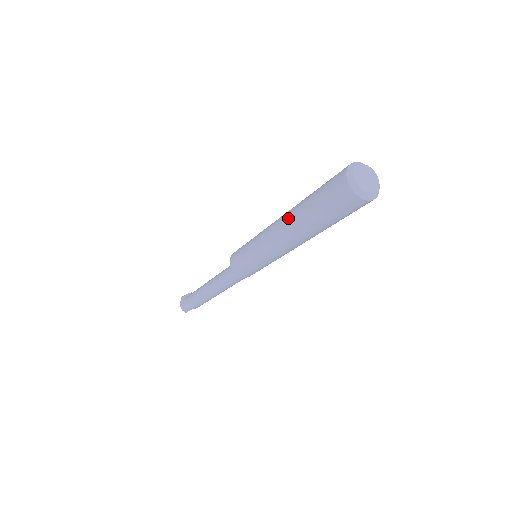
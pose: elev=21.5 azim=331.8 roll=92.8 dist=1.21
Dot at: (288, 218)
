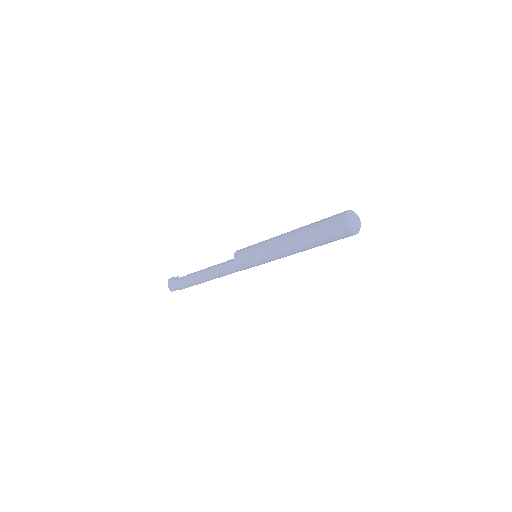
Dot at: (295, 236)
